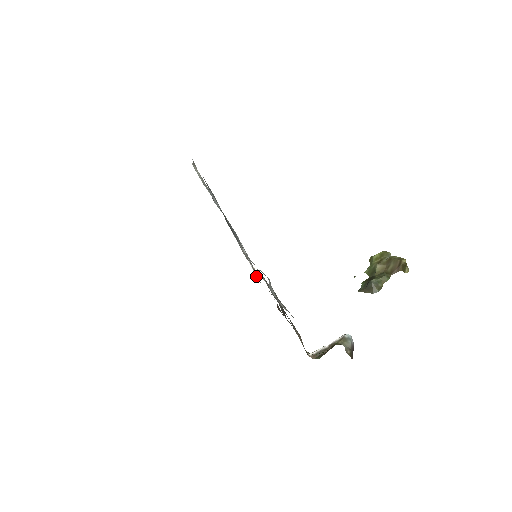
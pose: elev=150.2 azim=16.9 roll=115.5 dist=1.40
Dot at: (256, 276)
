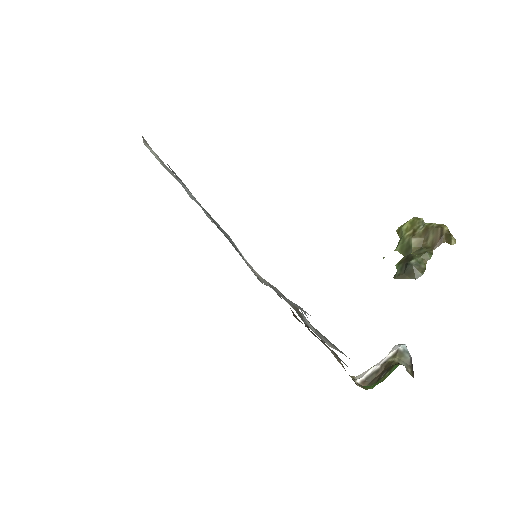
Dot at: (259, 280)
